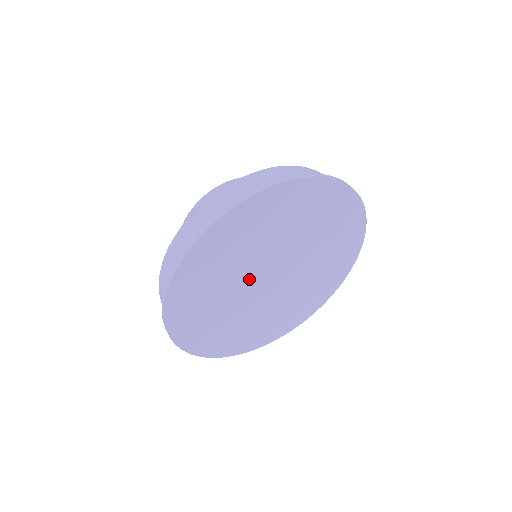
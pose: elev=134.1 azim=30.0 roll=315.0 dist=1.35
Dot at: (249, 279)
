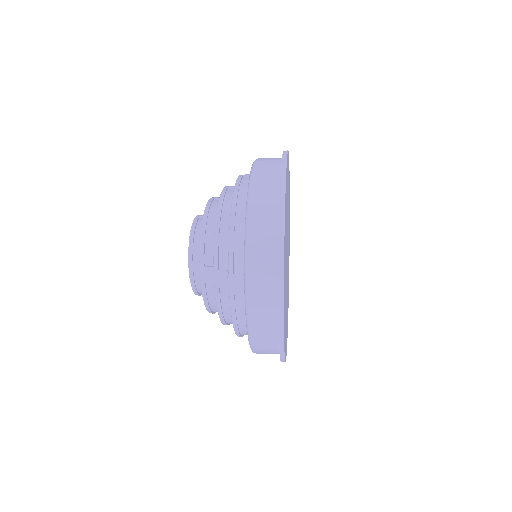
Dot at: (286, 272)
